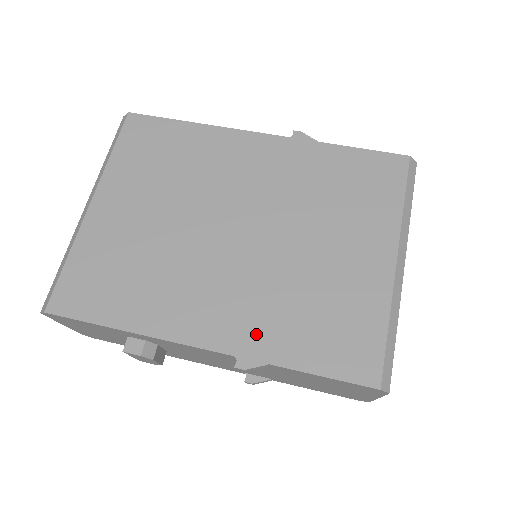
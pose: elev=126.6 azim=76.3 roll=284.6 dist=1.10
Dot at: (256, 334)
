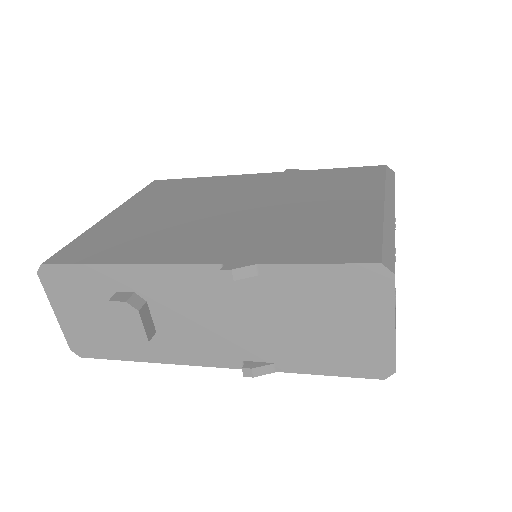
Dot at: (246, 250)
